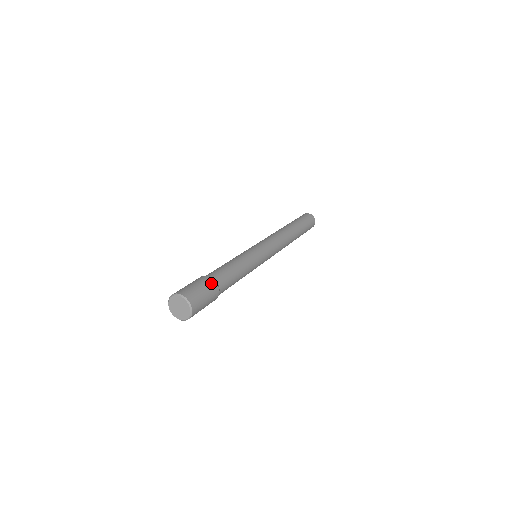
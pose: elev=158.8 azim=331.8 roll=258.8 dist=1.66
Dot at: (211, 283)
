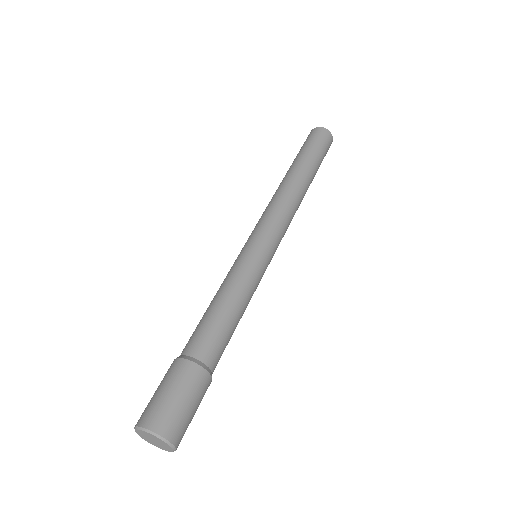
Dot at: (186, 370)
